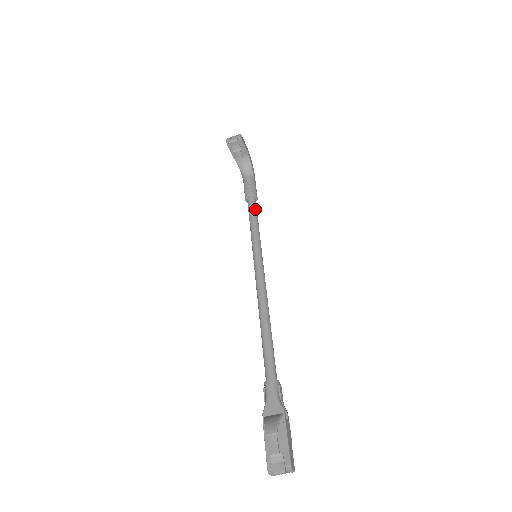
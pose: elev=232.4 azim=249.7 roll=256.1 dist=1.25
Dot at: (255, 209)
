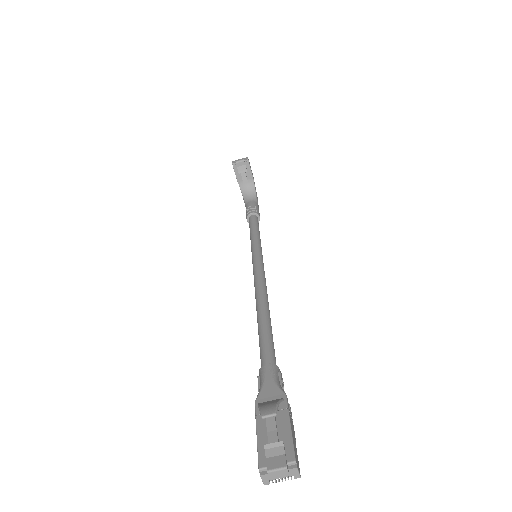
Dot at: (257, 224)
